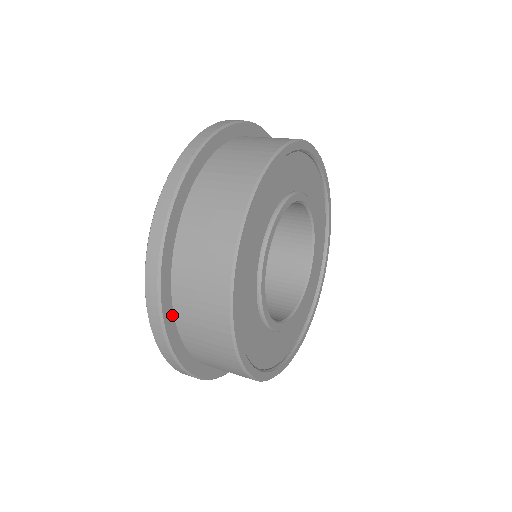
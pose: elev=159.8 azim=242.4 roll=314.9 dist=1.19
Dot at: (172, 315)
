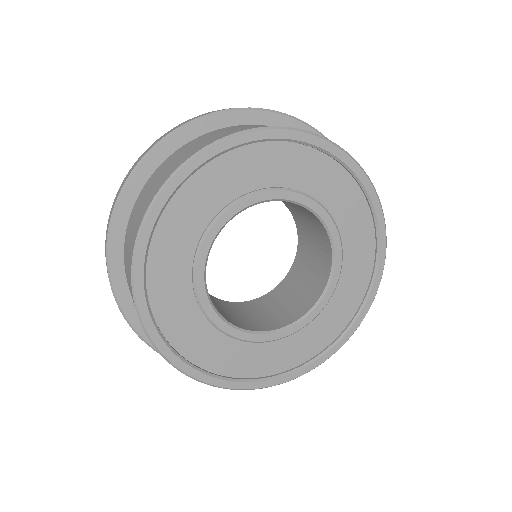
Dot at: (165, 157)
